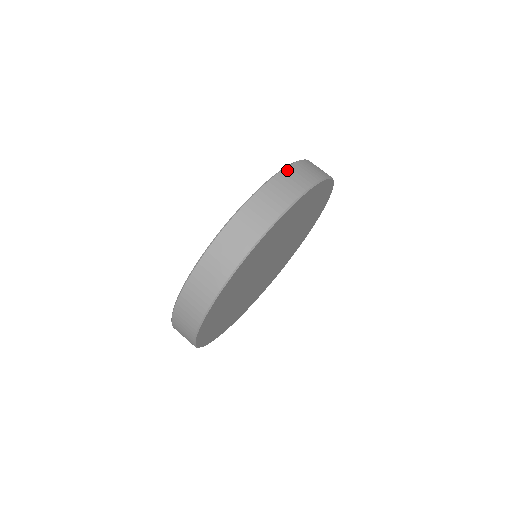
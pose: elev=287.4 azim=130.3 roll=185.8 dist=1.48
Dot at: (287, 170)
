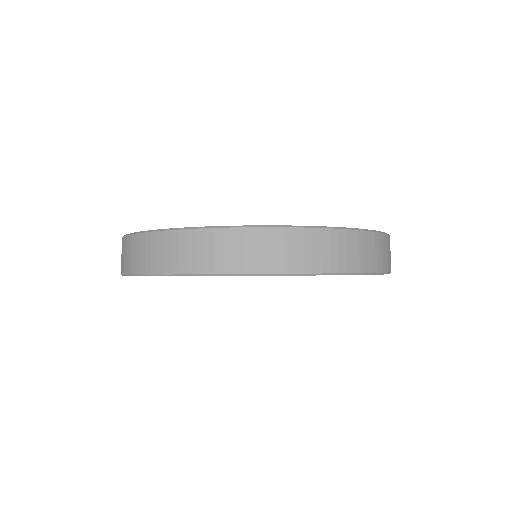
Dot at: (370, 235)
